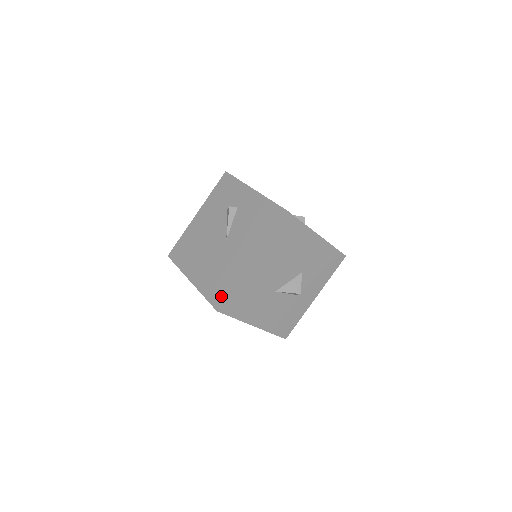
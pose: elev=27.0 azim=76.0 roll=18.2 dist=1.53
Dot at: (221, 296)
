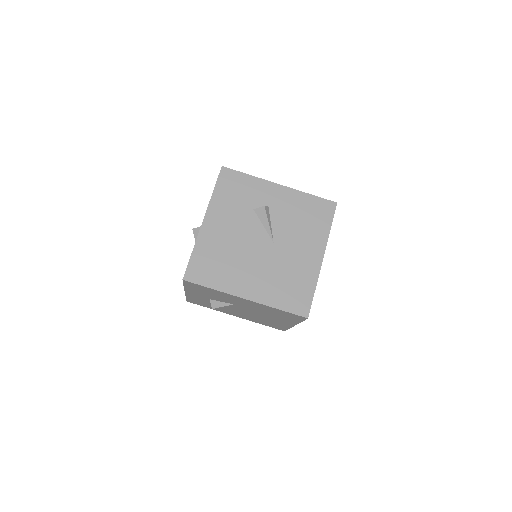
Dot at: (305, 302)
